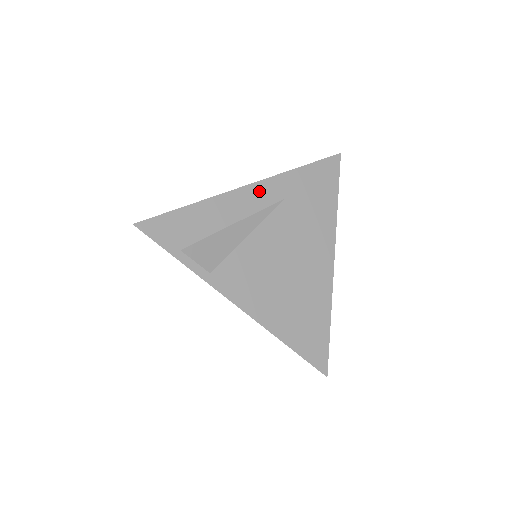
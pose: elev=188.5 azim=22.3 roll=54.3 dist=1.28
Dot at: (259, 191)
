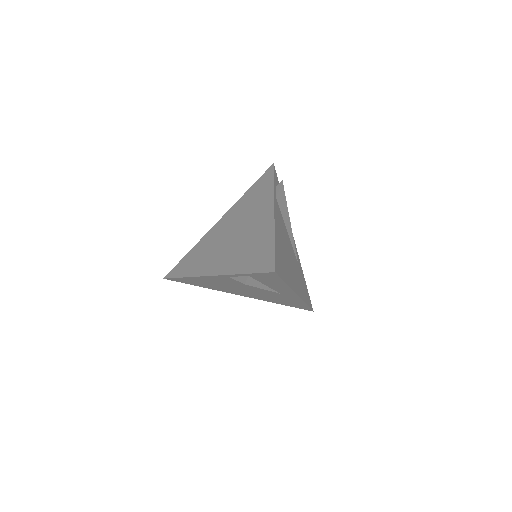
Dot at: (295, 246)
